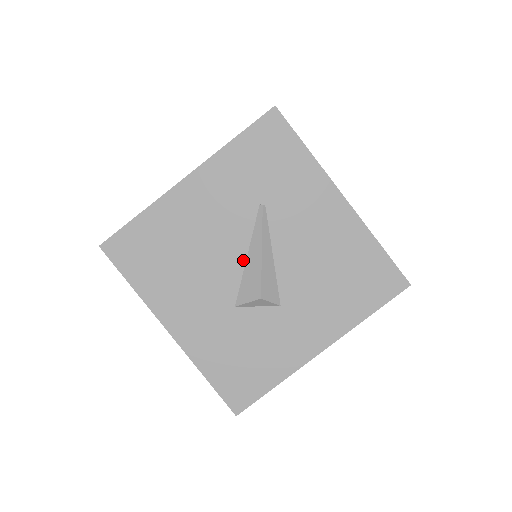
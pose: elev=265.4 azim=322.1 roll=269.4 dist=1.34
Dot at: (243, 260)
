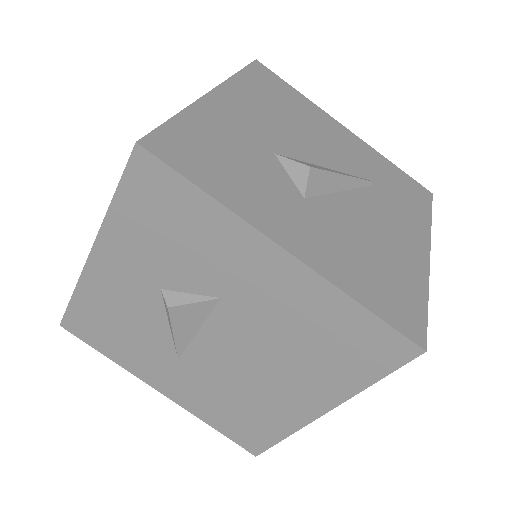
Dot at: (320, 164)
